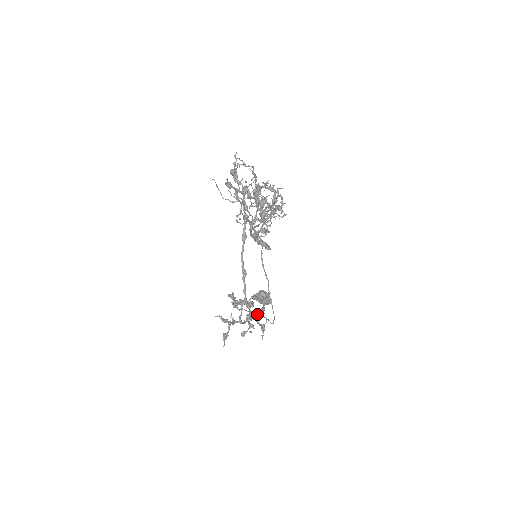
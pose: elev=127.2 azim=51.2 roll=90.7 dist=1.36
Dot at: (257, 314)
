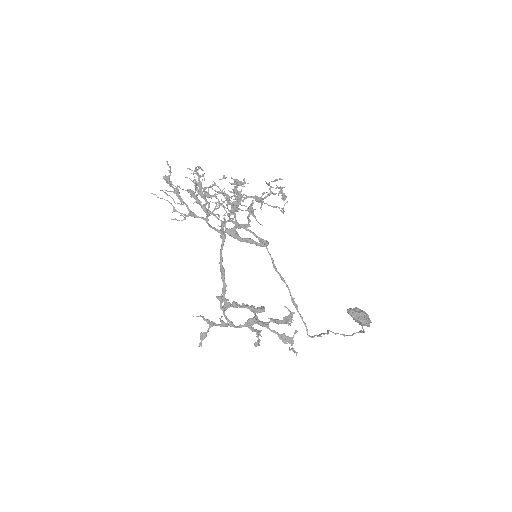
Dot at: (275, 322)
